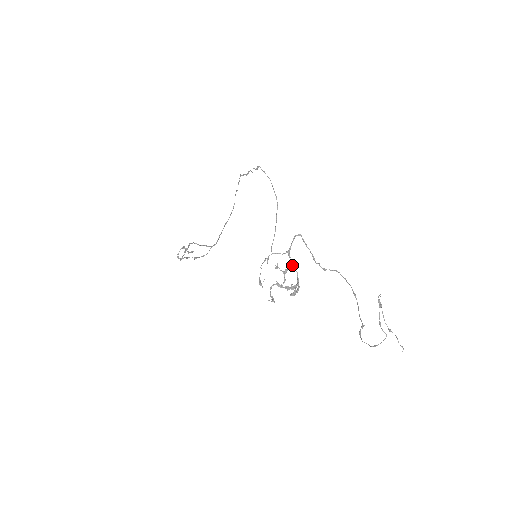
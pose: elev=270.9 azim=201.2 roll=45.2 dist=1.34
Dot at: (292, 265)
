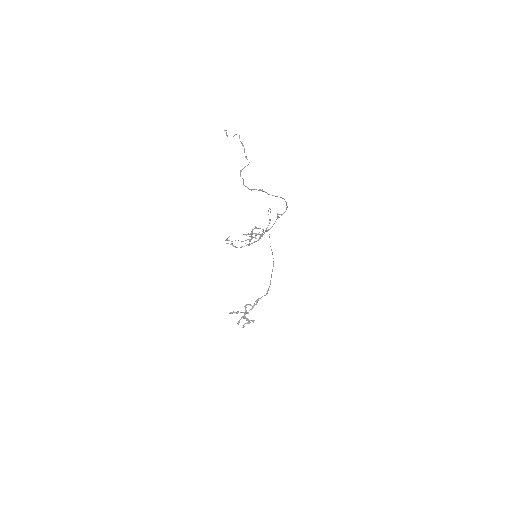
Dot at: occluded
